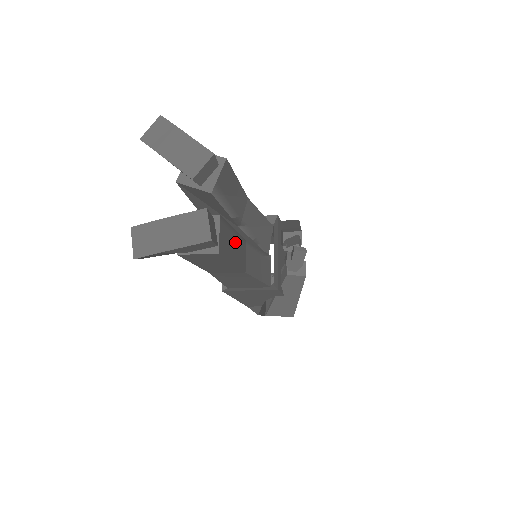
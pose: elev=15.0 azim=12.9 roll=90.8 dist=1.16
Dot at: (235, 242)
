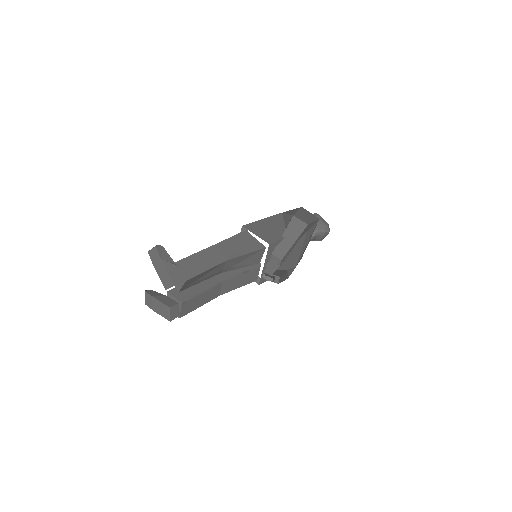
Dot at: (204, 296)
